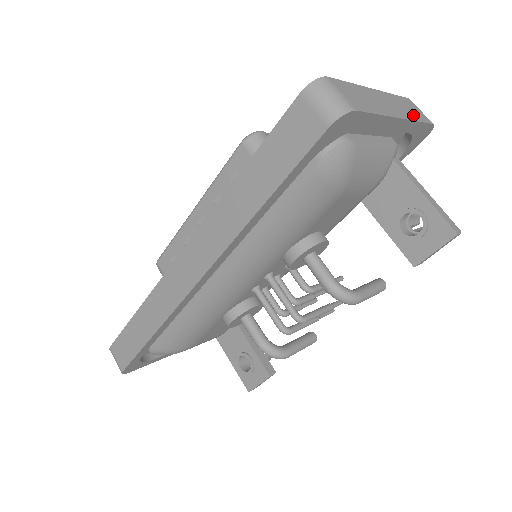
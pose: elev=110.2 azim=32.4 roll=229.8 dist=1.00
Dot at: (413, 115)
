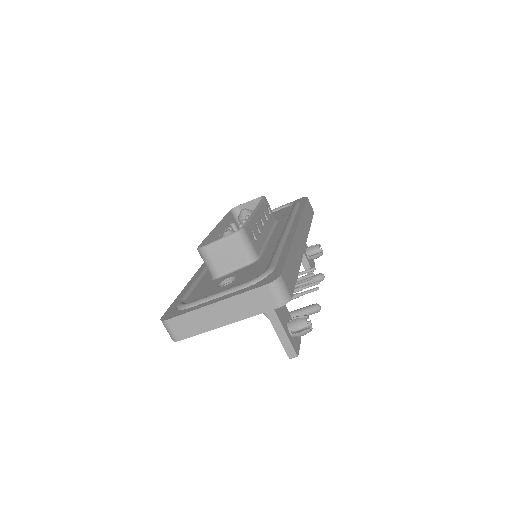
Dot at: (251, 311)
